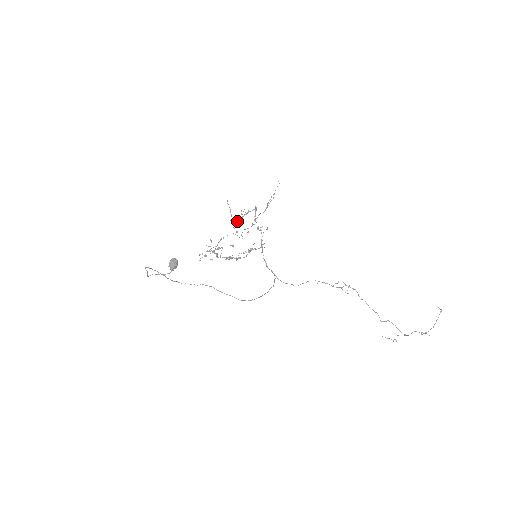
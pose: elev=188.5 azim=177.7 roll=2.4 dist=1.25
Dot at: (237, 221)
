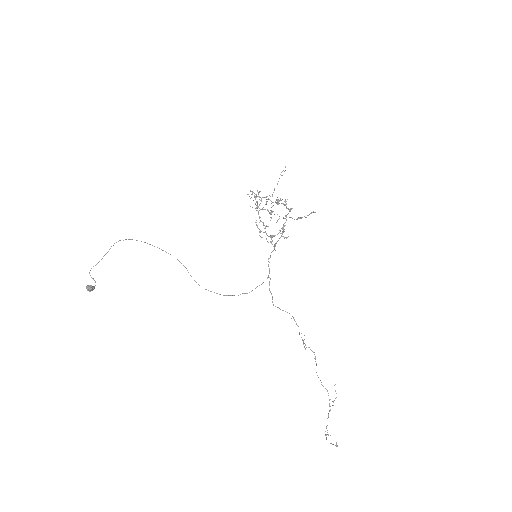
Dot at: occluded
